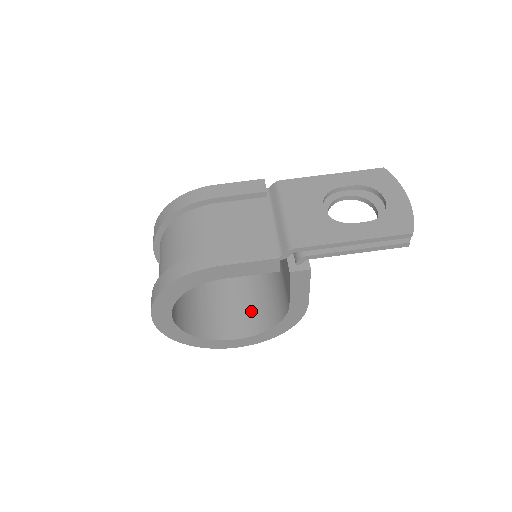
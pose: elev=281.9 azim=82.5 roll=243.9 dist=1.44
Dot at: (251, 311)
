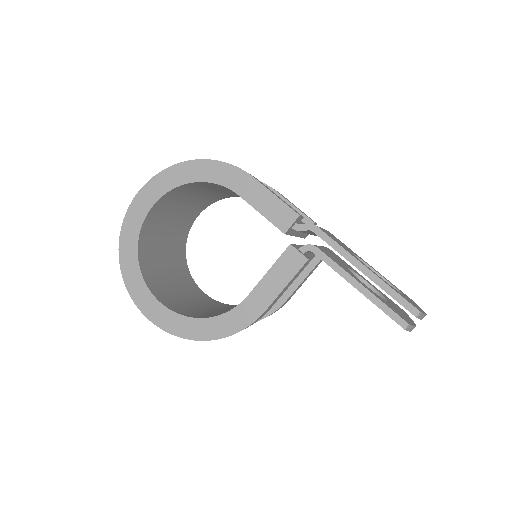
Dot at: (191, 308)
